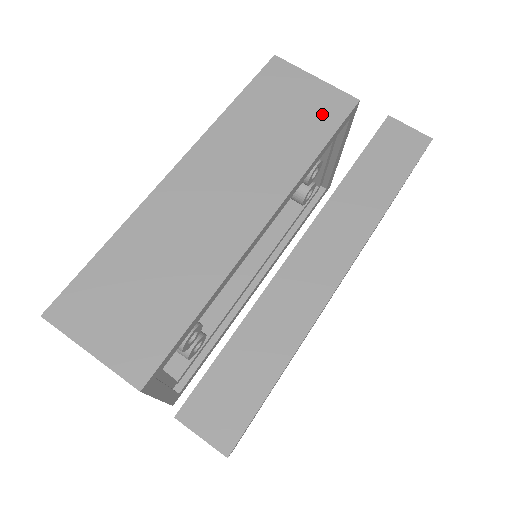
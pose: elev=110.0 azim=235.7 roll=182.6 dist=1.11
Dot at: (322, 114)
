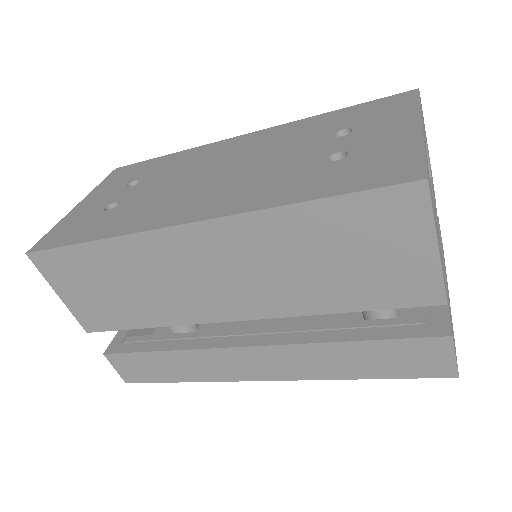
Dot at: (388, 287)
